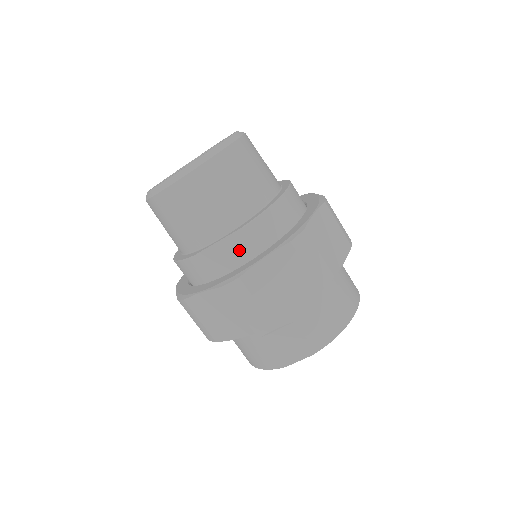
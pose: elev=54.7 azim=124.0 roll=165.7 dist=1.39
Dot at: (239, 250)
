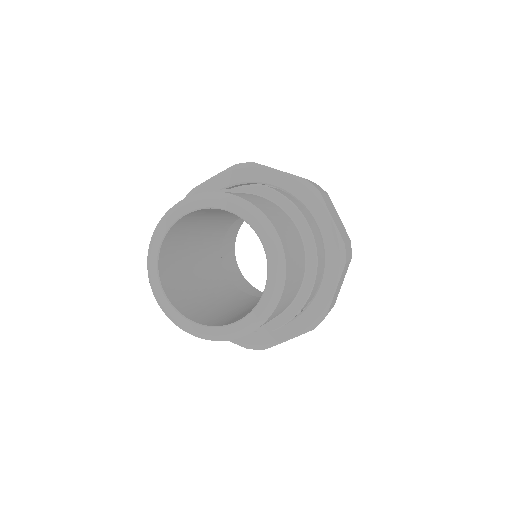
Dot at: occluded
